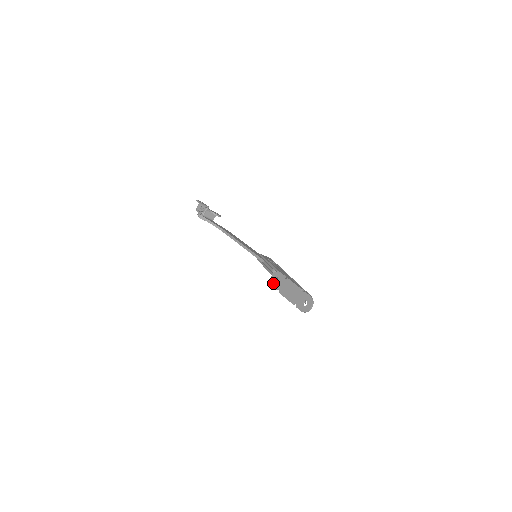
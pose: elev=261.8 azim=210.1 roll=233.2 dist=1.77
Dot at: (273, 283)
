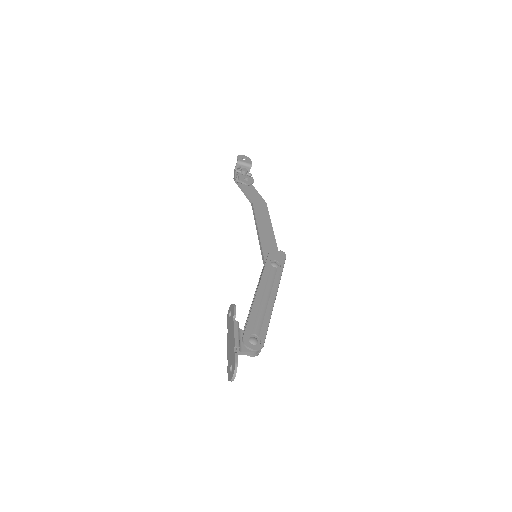
Dot at: (228, 317)
